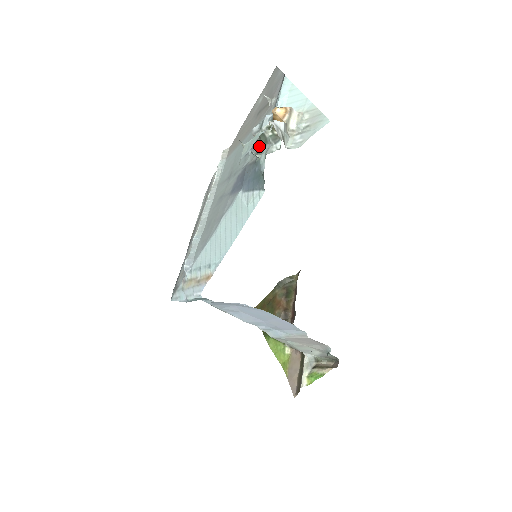
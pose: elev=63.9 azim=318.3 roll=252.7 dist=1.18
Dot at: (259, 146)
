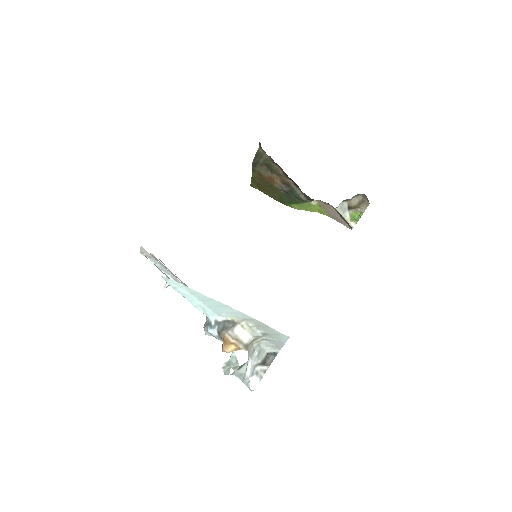
Dot at: occluded
